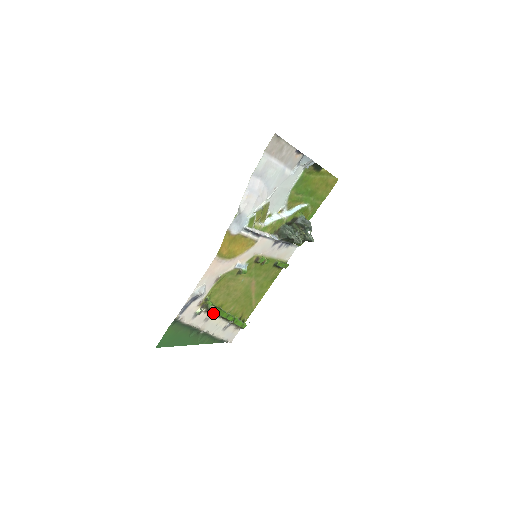
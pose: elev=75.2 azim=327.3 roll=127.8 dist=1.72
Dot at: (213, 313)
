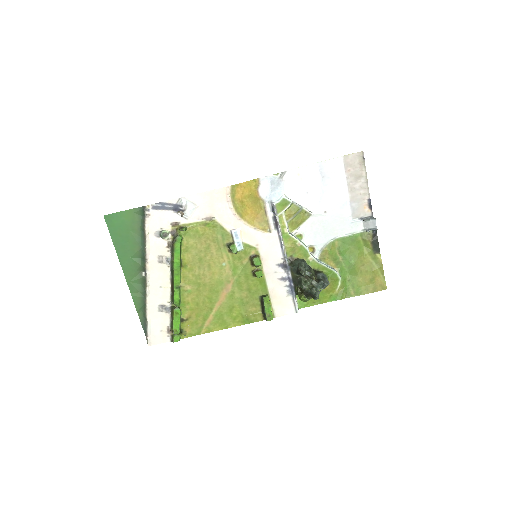
Dot at: (172, 258)
